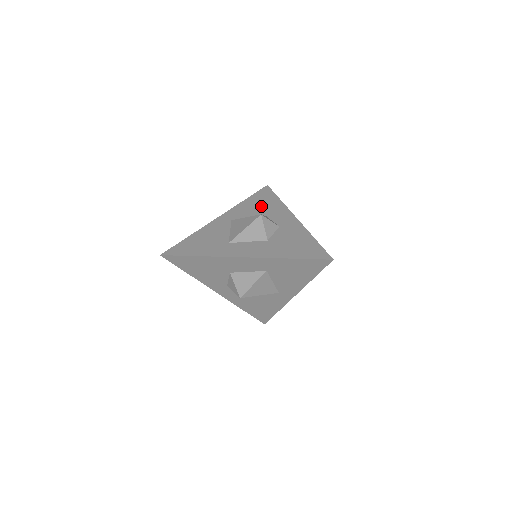
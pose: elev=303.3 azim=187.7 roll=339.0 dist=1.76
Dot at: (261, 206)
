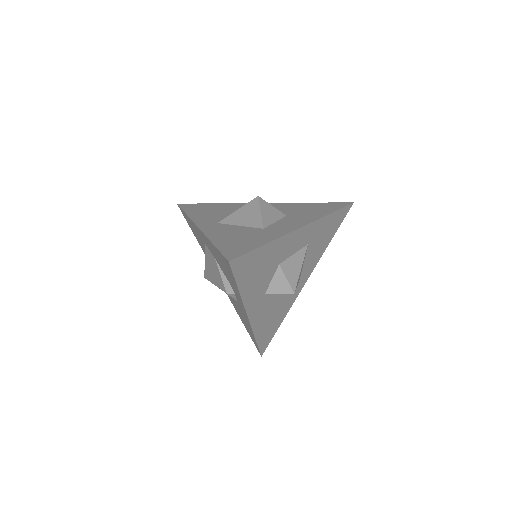
Dot at: (215, 210)
